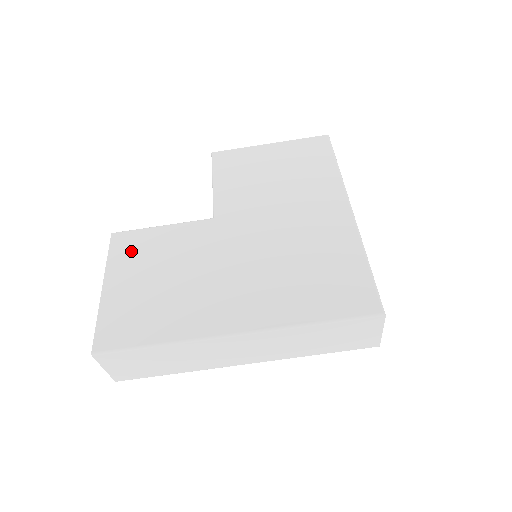
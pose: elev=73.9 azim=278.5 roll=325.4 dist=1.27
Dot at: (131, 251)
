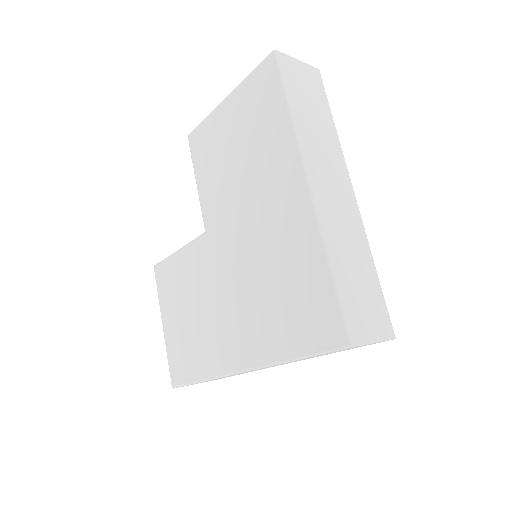
Dot at: (167, 285)
